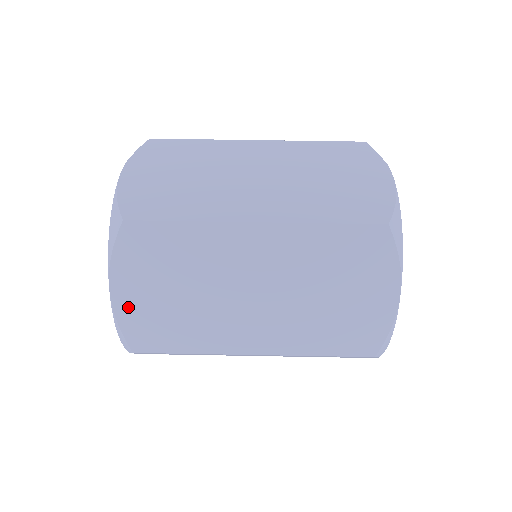
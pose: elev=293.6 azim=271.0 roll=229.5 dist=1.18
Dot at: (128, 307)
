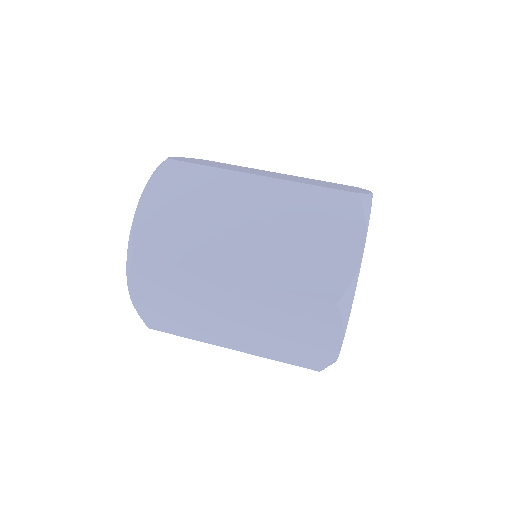
Dot at: (143, 305)
